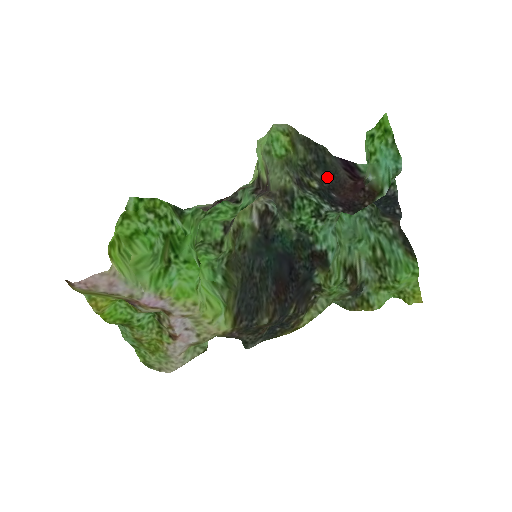
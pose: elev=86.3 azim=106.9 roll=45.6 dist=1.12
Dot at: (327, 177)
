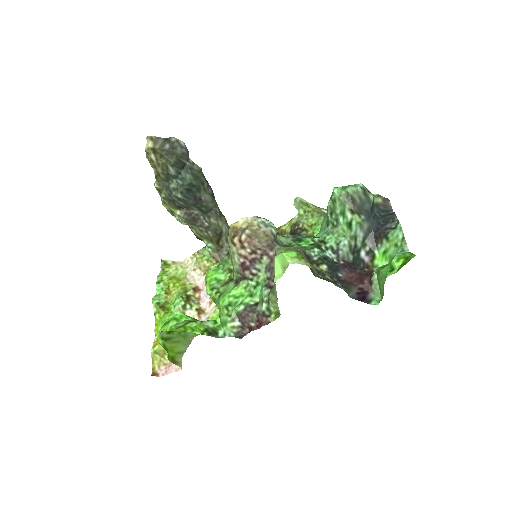
Dot at: (339, 285)
